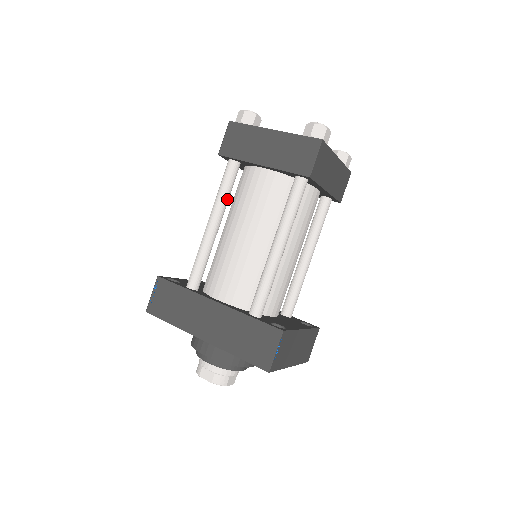
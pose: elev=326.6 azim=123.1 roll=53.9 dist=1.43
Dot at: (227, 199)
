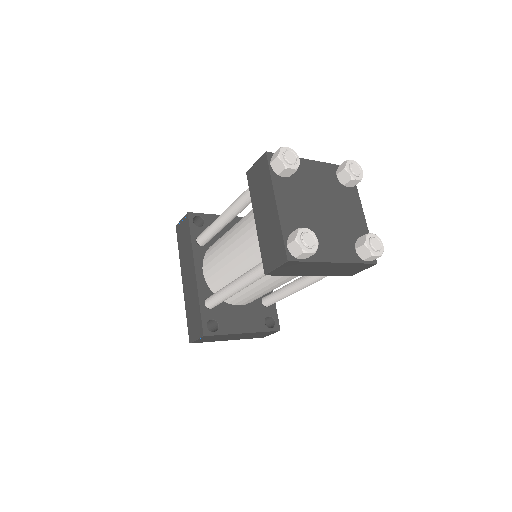
Dot at: (241, 209)
